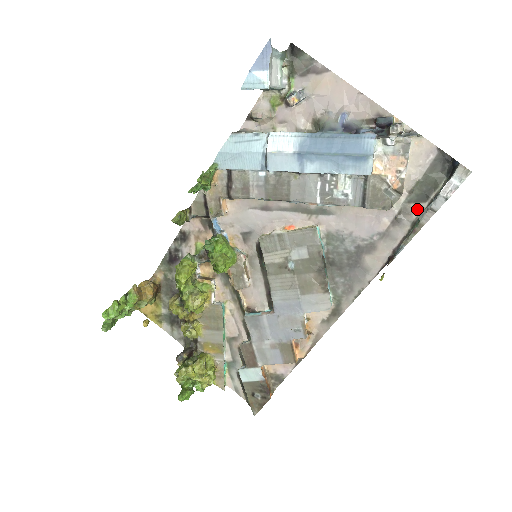
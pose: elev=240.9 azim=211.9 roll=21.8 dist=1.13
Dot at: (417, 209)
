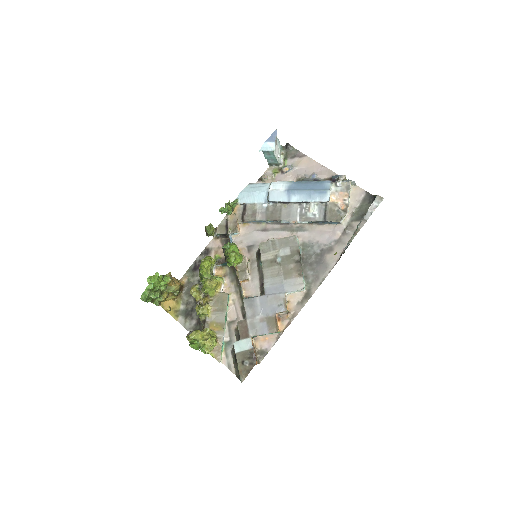
Dot at: occluded
